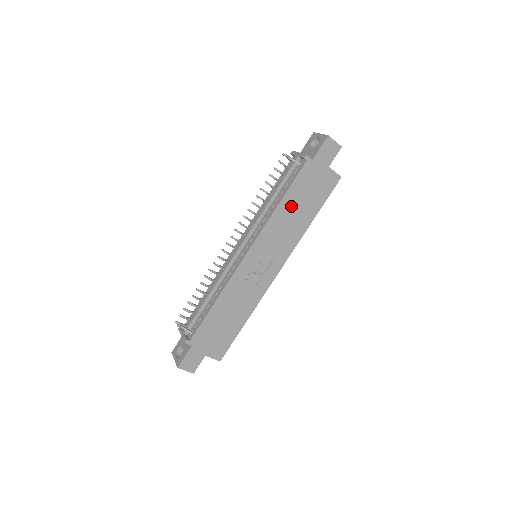
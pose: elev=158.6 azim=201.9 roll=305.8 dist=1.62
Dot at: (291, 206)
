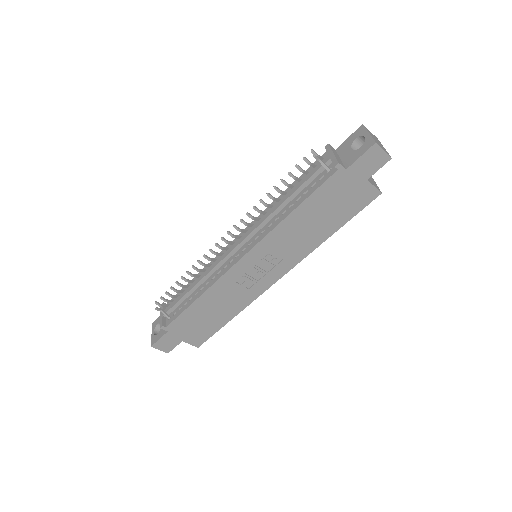
Dot at: (306, 217)
